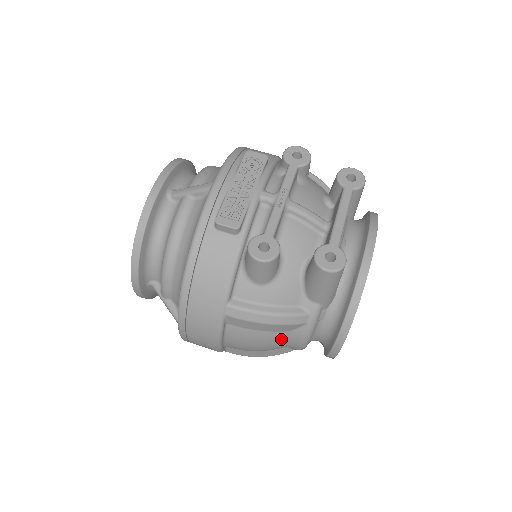
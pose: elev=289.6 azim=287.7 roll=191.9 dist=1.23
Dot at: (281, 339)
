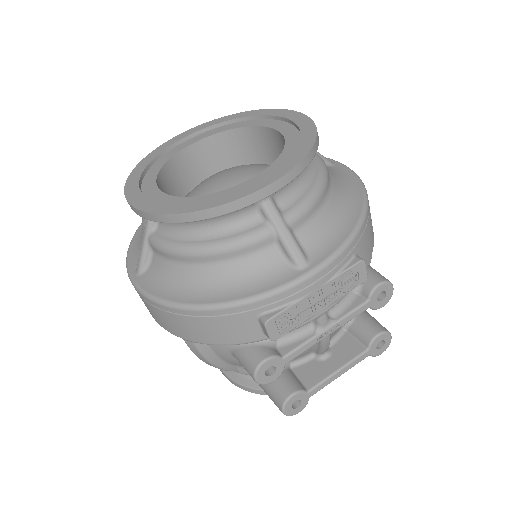
Dot at: occluded
